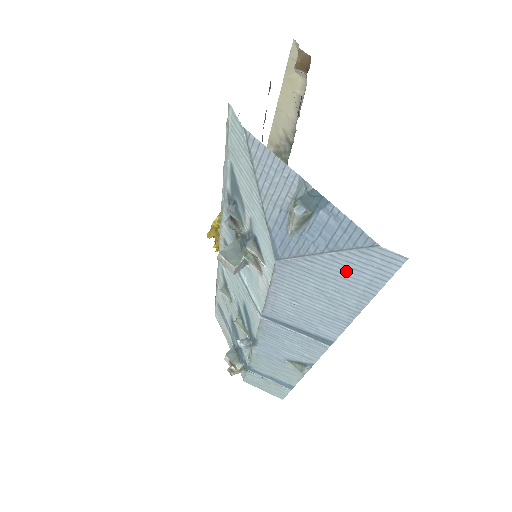
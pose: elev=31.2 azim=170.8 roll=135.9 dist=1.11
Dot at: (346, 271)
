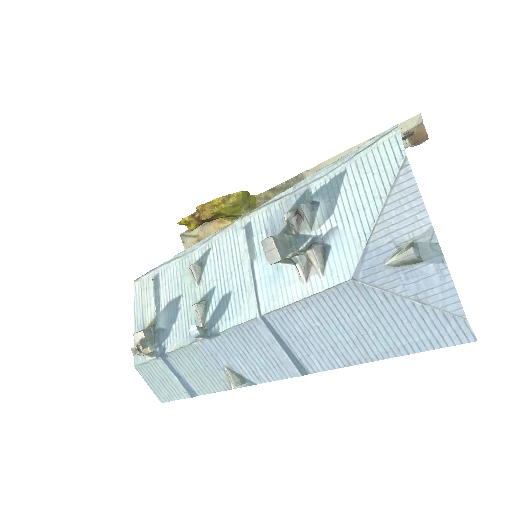
Dot at: (409, 323)
